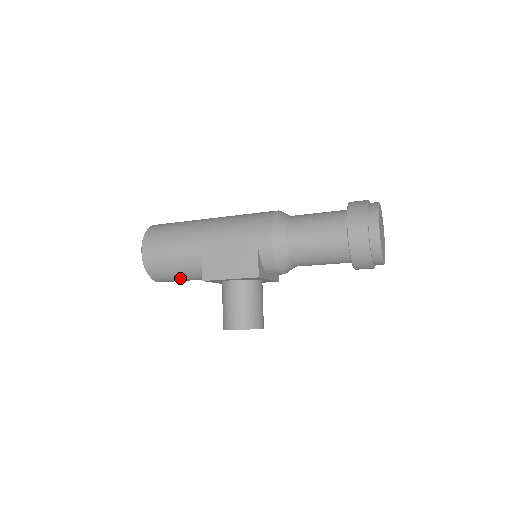
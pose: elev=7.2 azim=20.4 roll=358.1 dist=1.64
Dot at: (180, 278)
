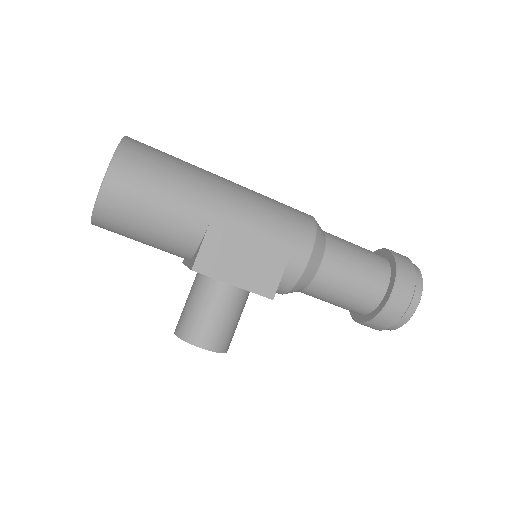
Dot at: (140, 239)
